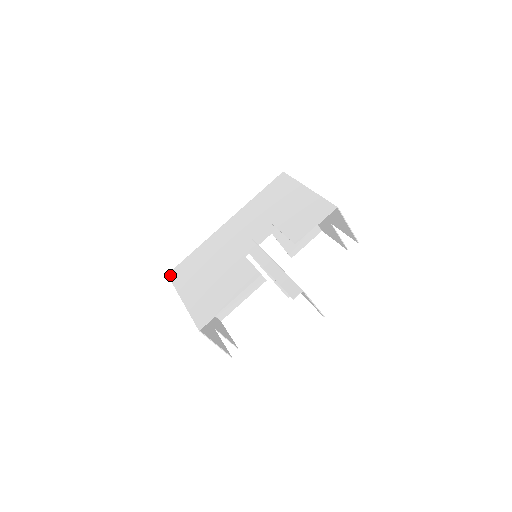
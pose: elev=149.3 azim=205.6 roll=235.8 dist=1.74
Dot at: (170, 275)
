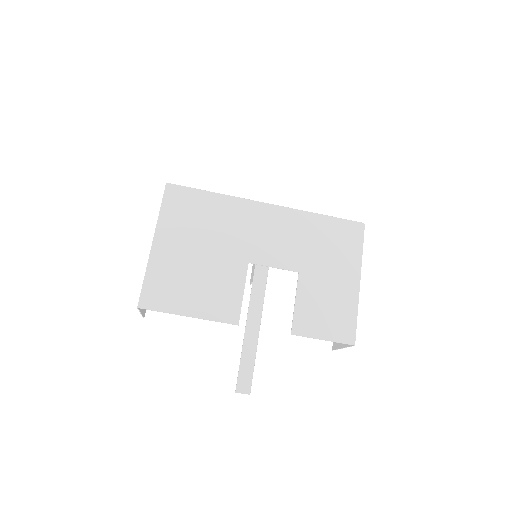
Dot at: (168, 189)
